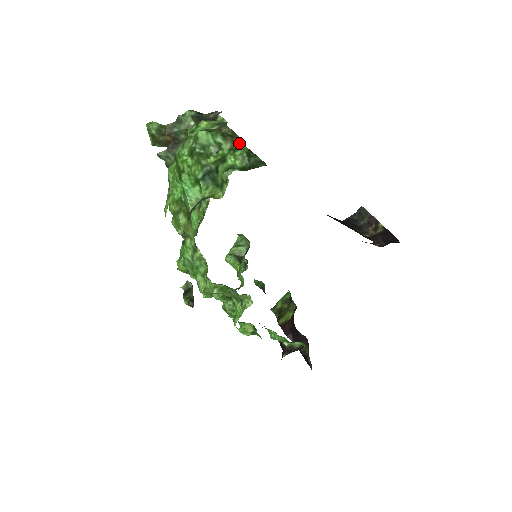
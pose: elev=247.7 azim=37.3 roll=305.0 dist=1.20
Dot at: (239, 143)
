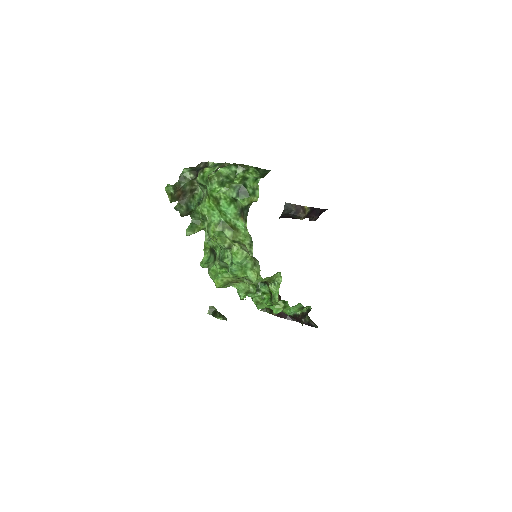
Dot at: (246, 166)
